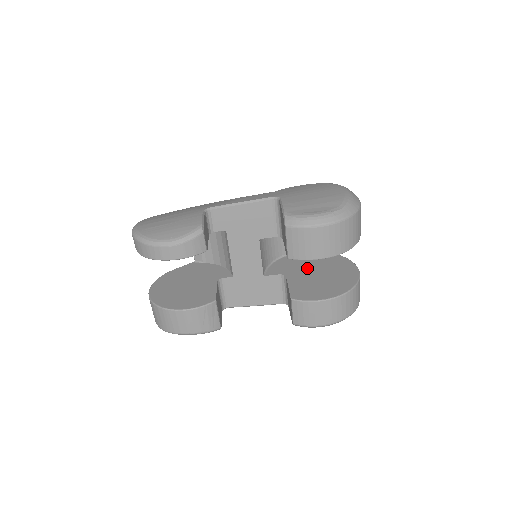
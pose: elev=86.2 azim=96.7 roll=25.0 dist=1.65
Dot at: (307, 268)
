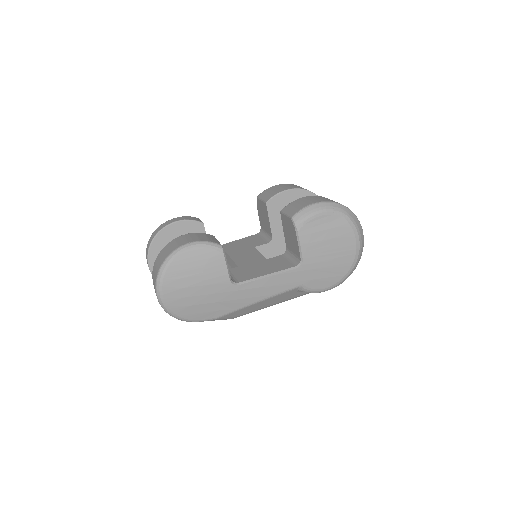
Dot at: occluded
